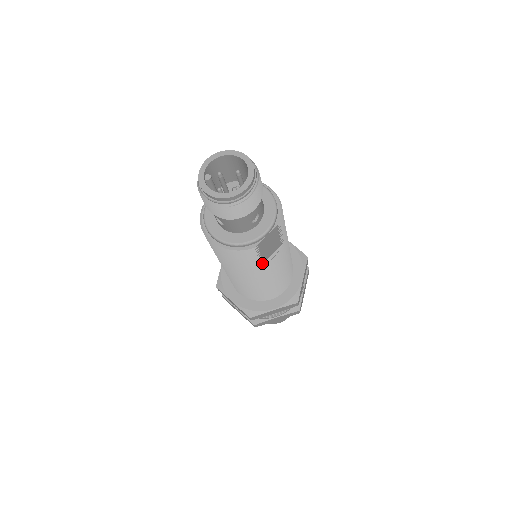
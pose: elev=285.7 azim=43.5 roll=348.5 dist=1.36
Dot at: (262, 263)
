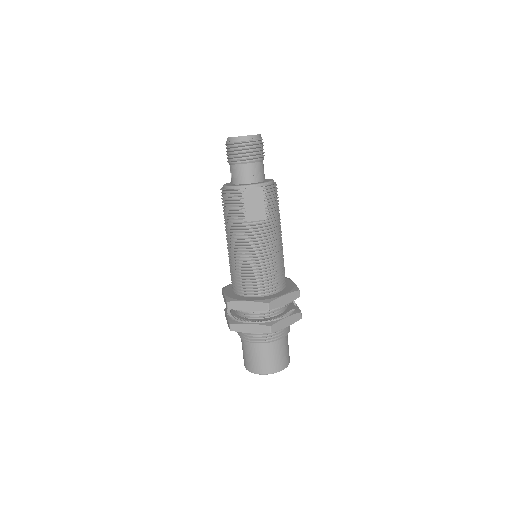
Dot at: (246, 221)
